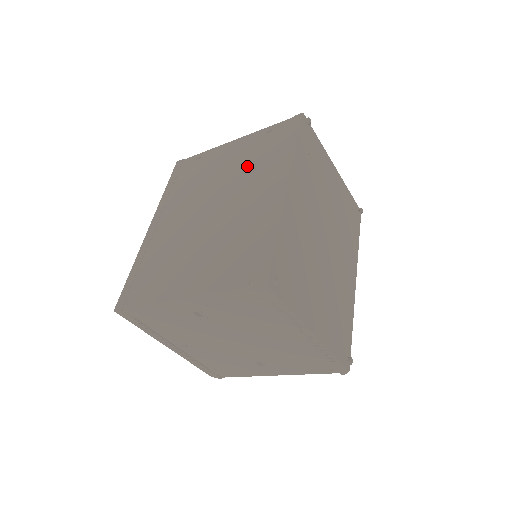
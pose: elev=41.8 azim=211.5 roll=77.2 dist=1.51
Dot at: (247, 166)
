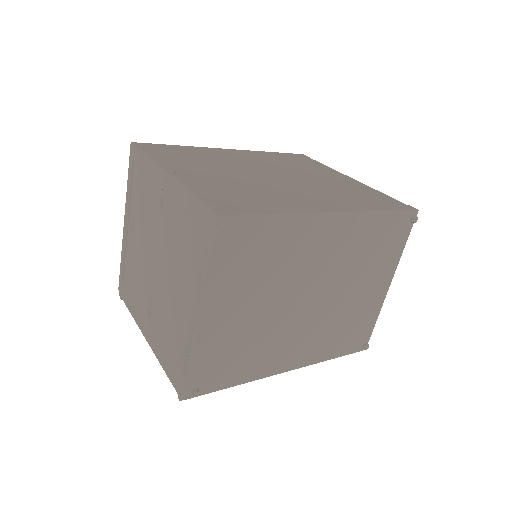
Dot at: (334, 188)
